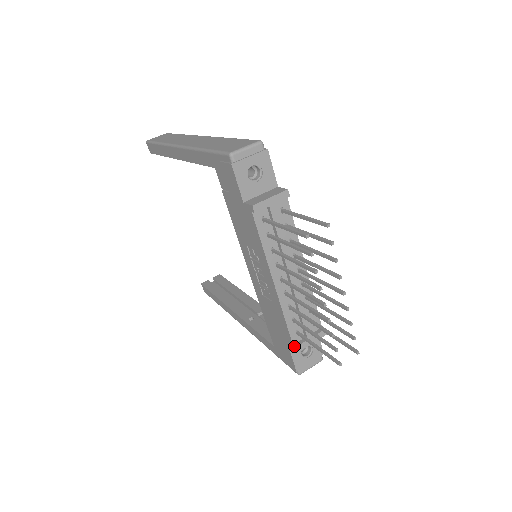
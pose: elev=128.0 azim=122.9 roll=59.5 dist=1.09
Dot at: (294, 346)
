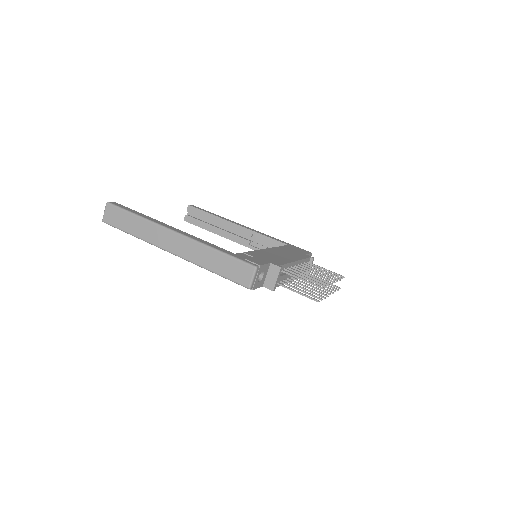
Dot at: occluded
